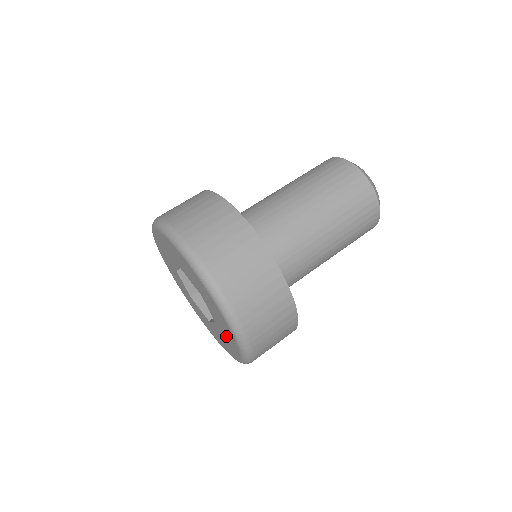
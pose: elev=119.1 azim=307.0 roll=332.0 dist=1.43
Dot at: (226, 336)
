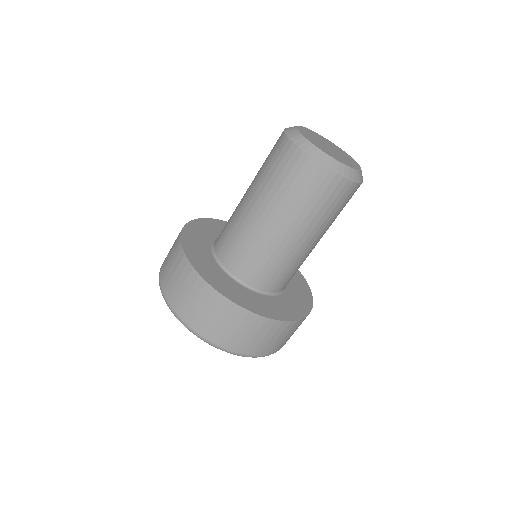
Dot at: occluded
